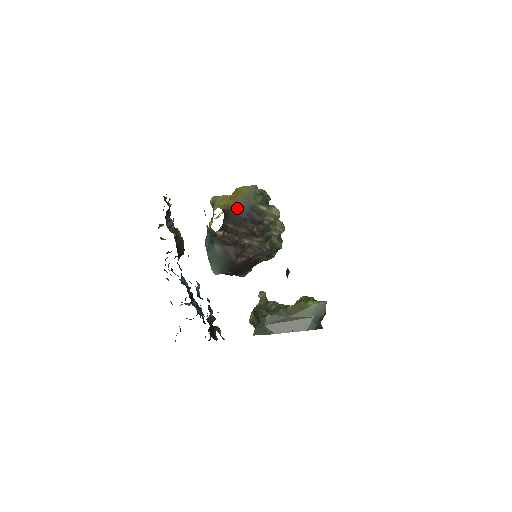
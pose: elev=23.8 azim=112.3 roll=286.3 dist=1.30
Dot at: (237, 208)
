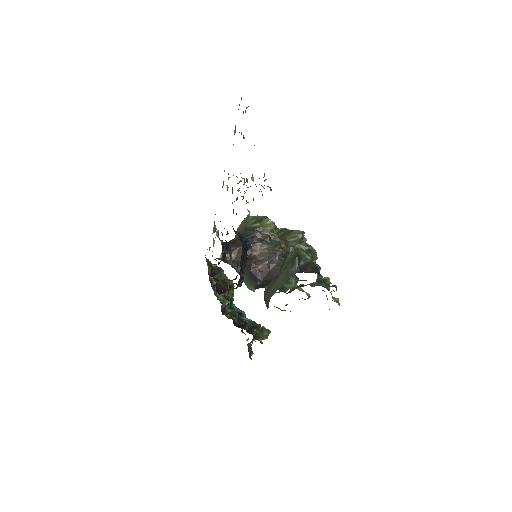
Dot at: (238, 236)
